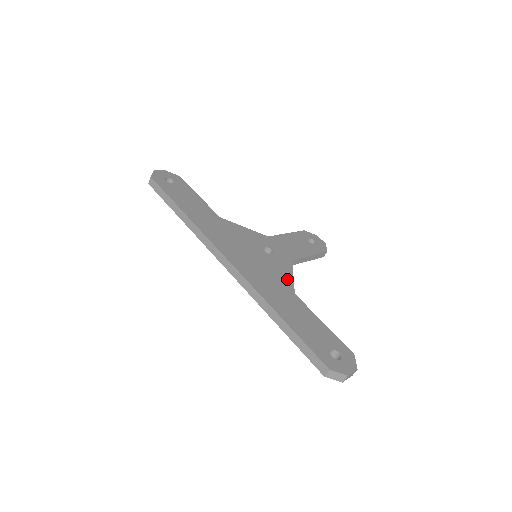
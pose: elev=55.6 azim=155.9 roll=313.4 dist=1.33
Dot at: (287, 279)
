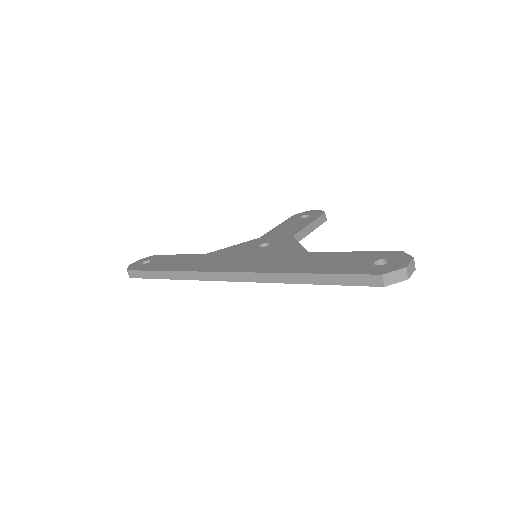
Dot at: (295, 249)
